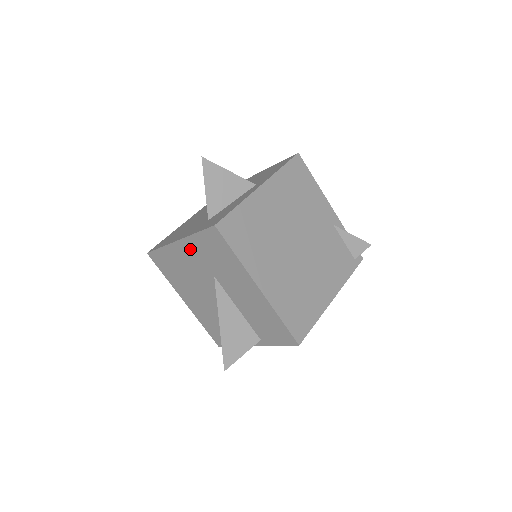
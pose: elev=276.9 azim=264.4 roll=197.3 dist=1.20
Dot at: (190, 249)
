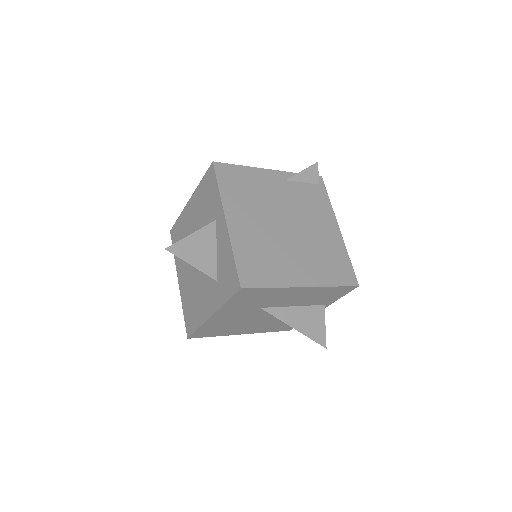
Dot at: (227, 312)
